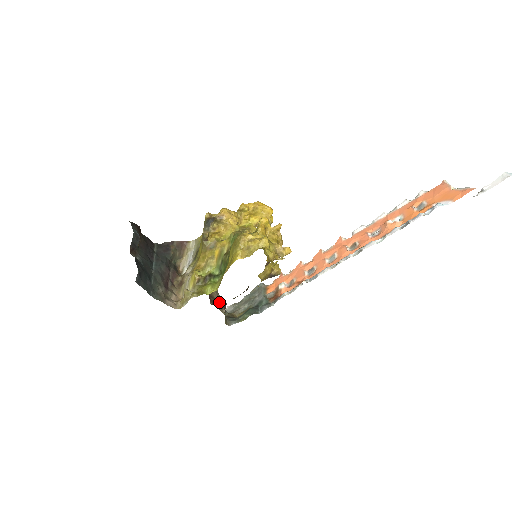
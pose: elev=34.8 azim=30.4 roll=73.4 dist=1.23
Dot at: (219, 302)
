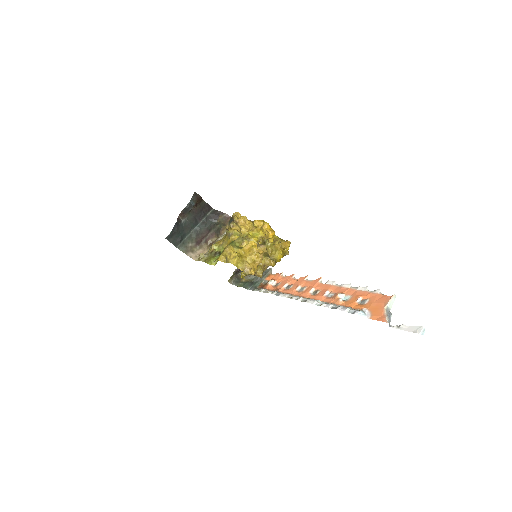
Dot at: occluded
